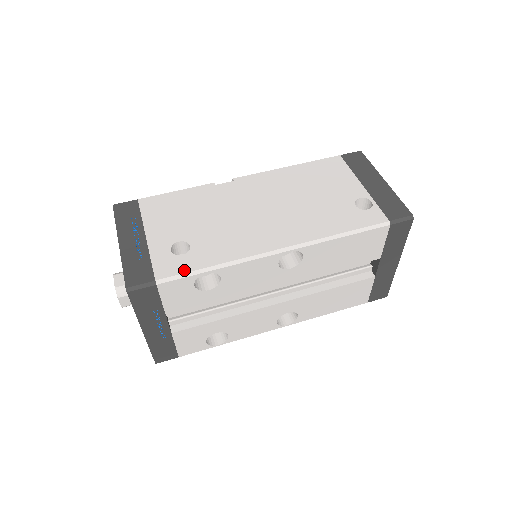
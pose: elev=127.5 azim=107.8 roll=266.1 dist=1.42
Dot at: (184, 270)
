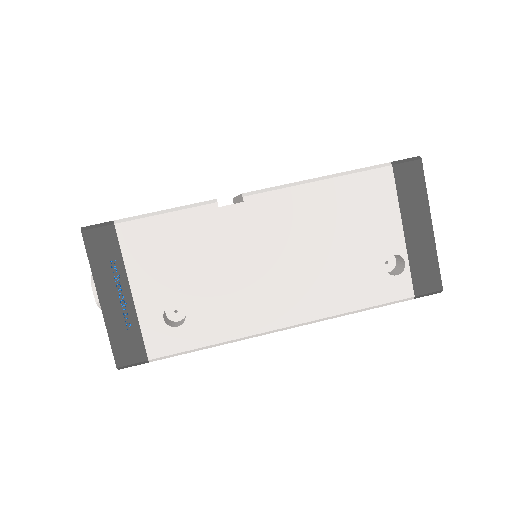
Dot at: (179, 349)
